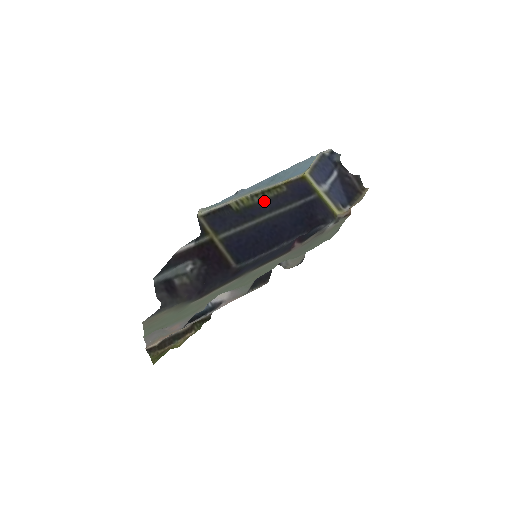
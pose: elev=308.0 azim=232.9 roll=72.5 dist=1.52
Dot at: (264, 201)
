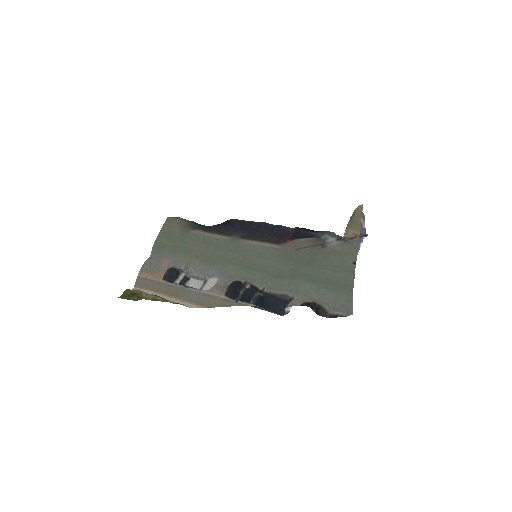
Dot at: occluded
